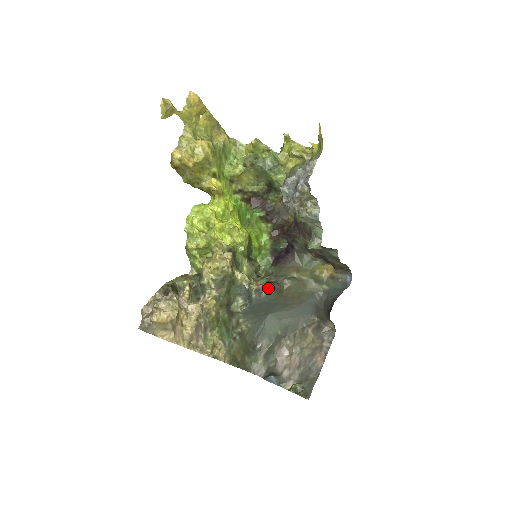
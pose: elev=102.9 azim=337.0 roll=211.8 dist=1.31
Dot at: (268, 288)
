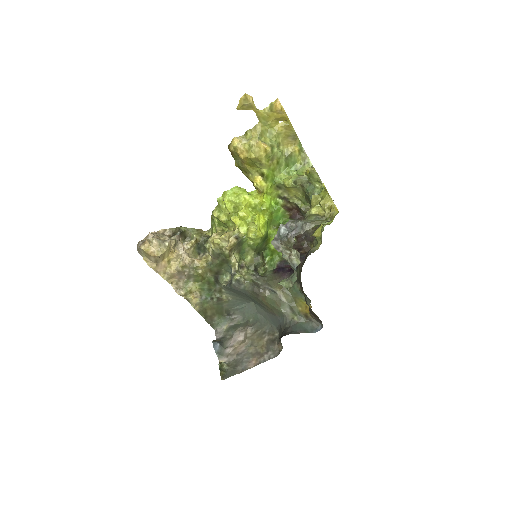
Dot at: (248, 285)
